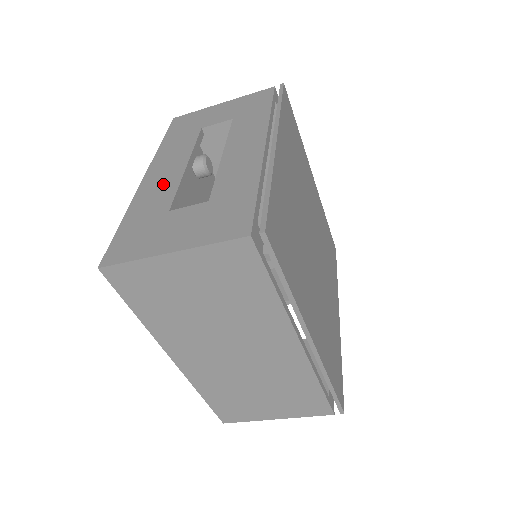
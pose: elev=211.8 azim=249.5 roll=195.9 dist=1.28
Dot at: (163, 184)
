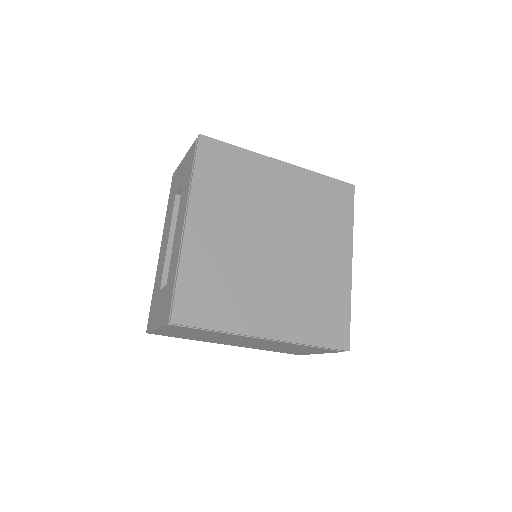
Dot at: (162, 260)
